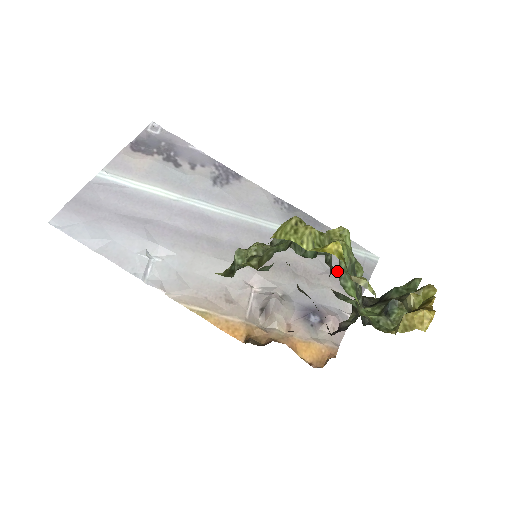
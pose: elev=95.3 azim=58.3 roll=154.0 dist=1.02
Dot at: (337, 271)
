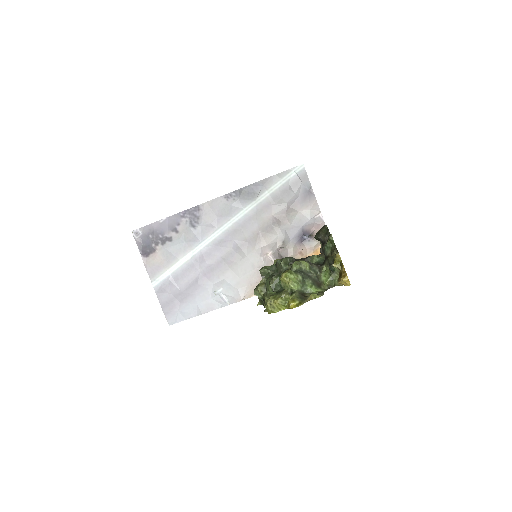
Dot at: (292, 199)
